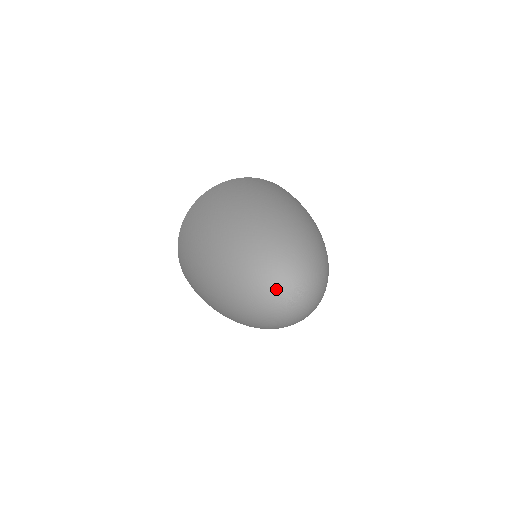
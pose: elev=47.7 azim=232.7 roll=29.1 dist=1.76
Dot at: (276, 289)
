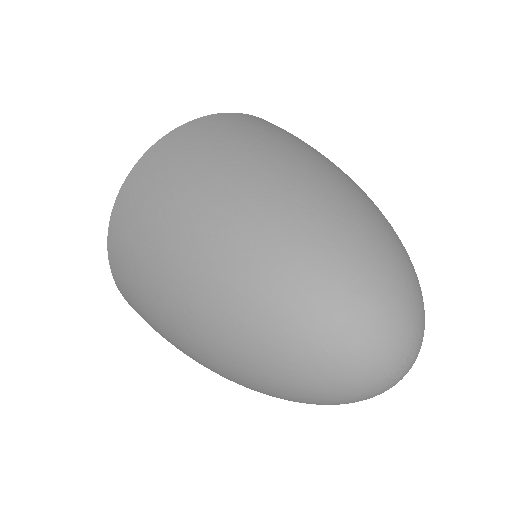
Dot at: (380, 347)
